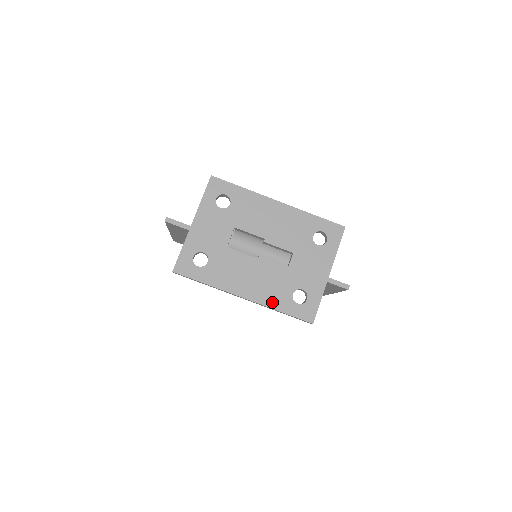
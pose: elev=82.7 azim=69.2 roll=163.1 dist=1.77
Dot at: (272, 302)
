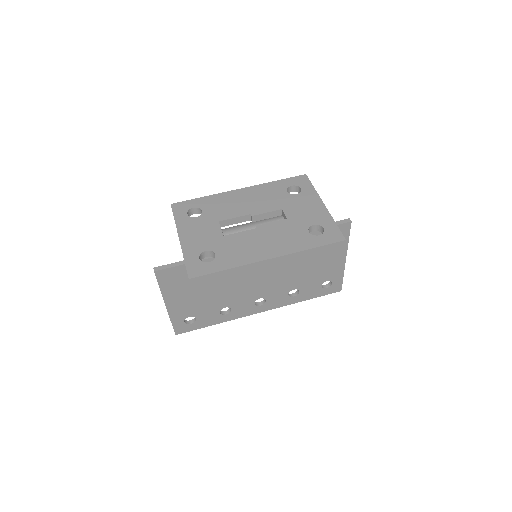
Dot at: (297, 247)
